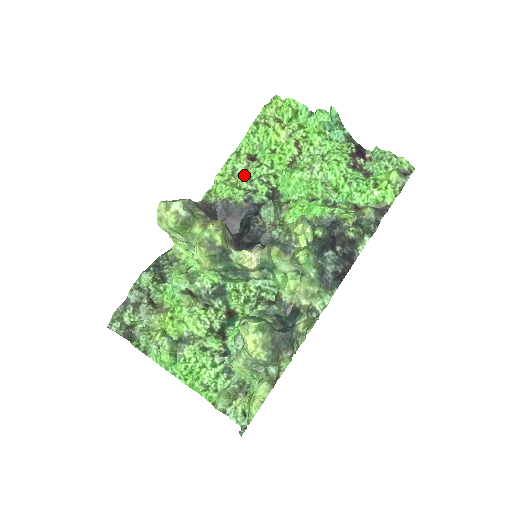
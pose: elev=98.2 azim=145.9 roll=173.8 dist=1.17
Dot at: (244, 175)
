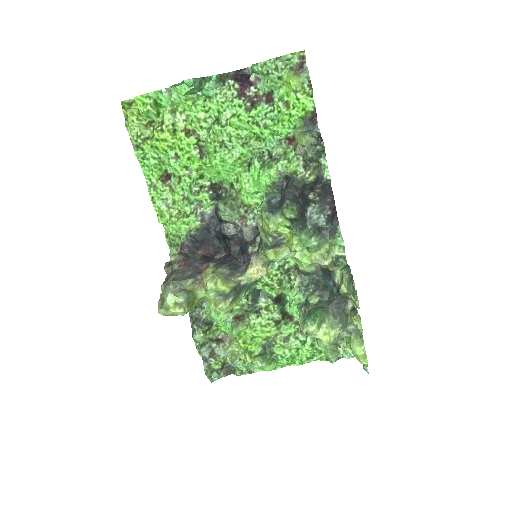
Dot at: (177, 199)
